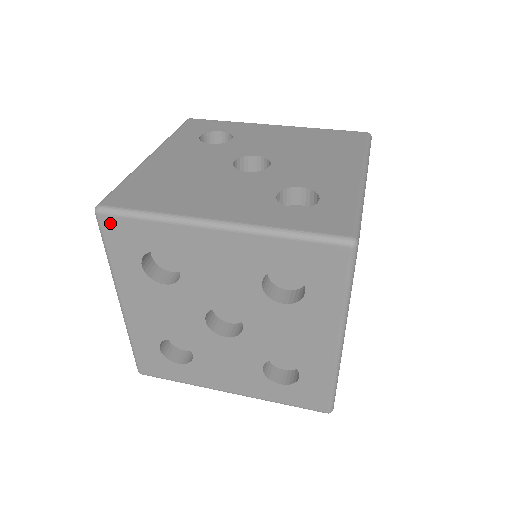
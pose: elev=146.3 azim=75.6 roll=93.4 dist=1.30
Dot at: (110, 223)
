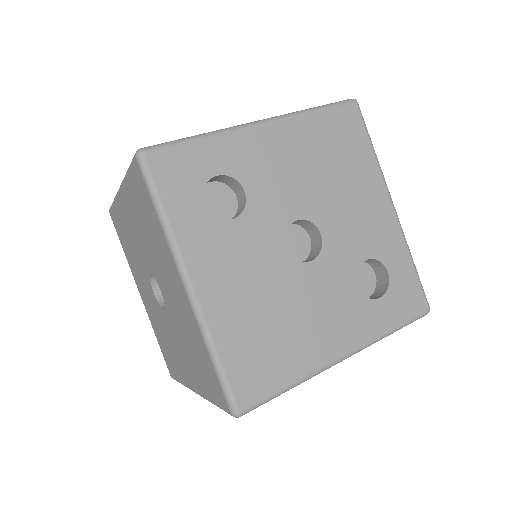
Dot at: occluded
